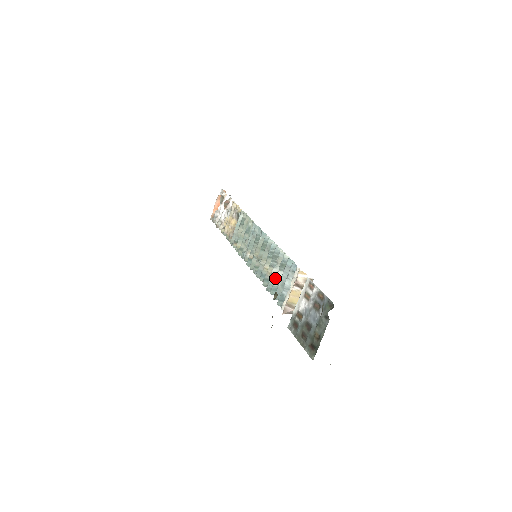
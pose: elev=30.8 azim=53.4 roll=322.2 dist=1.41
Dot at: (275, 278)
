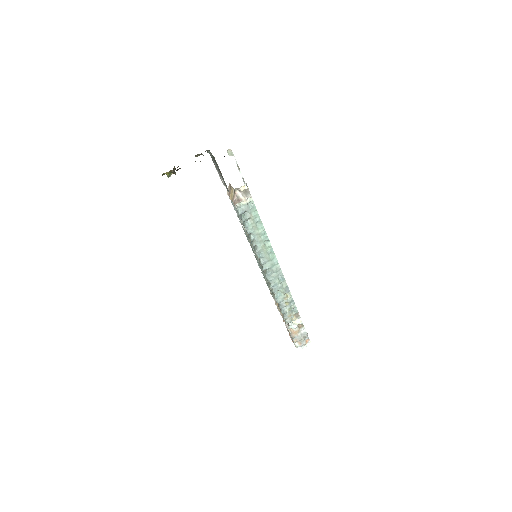
Dot at: (241, 222)
